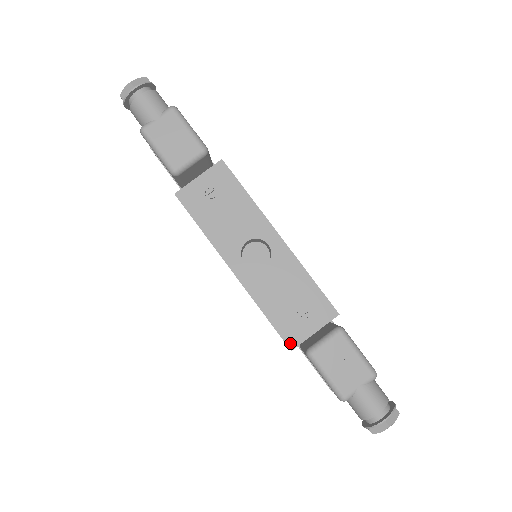
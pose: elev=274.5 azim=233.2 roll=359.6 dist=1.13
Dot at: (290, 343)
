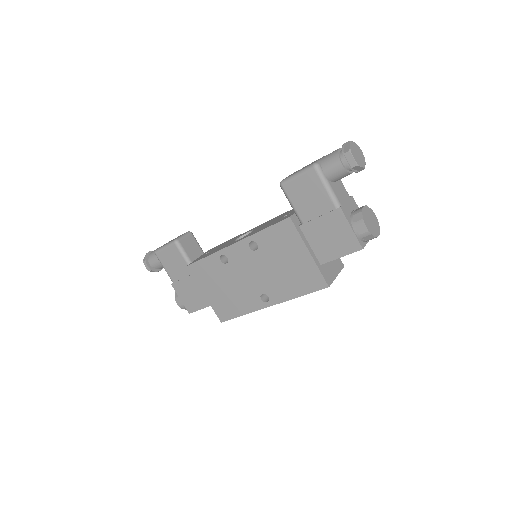
Dot at: (286, 218)
